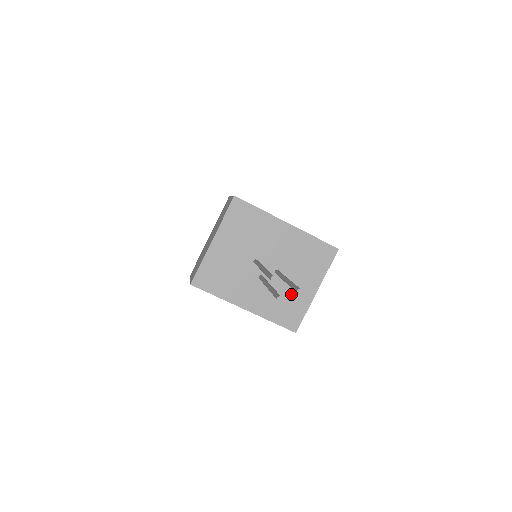
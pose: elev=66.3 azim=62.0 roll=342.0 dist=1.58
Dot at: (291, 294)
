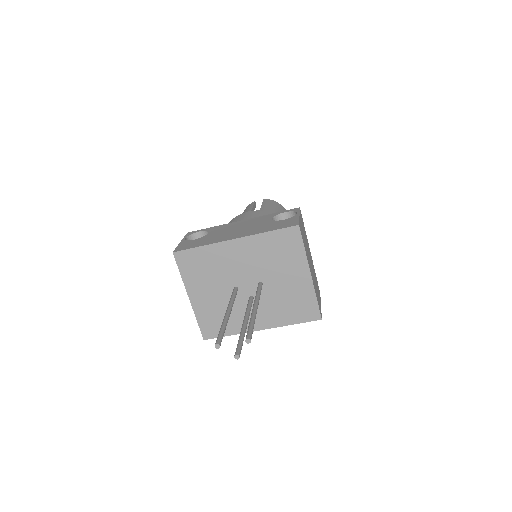
Dot at: (289, 293)
